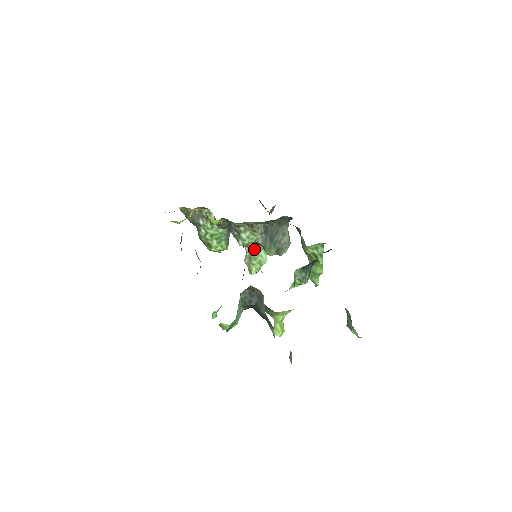
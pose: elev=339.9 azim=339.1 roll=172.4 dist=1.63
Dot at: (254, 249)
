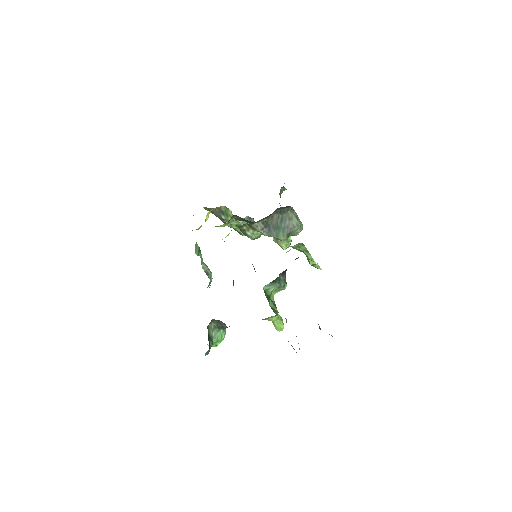
Dot at: occluded
